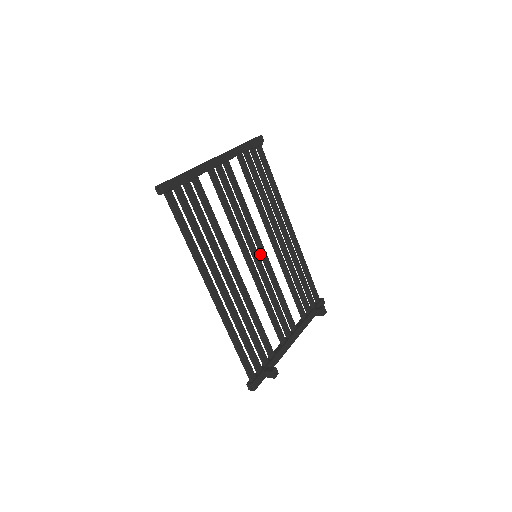
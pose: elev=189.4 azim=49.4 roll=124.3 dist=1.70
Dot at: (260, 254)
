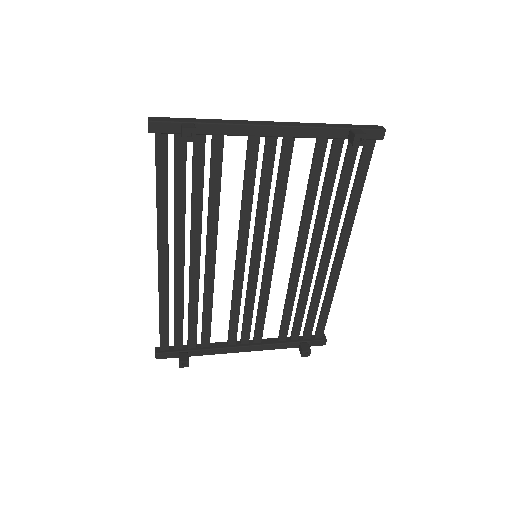
Dot at: (265, 257)
